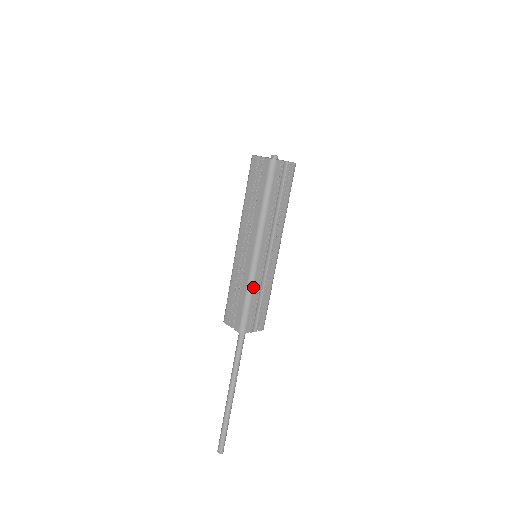
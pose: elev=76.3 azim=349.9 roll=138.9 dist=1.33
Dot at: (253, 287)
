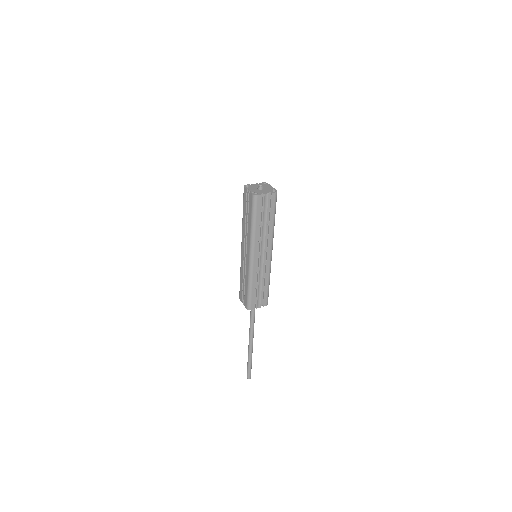
Dot at: (252, 280)
